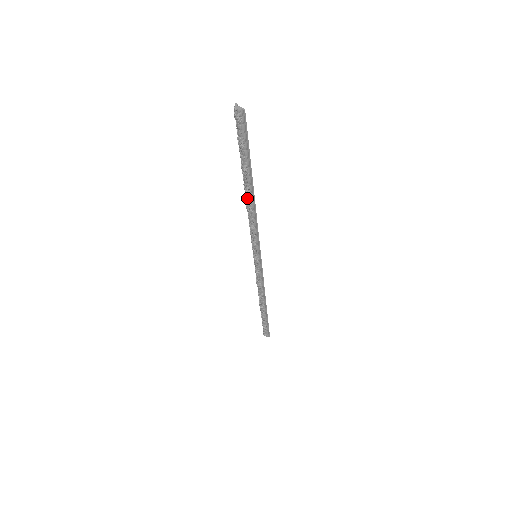
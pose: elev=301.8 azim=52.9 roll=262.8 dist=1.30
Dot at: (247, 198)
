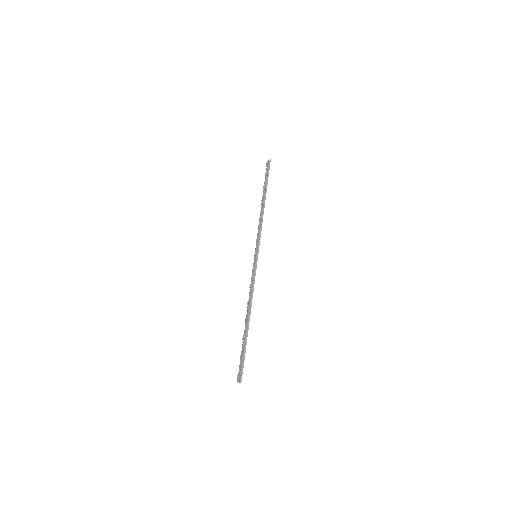
Dot at: (247, 313)
